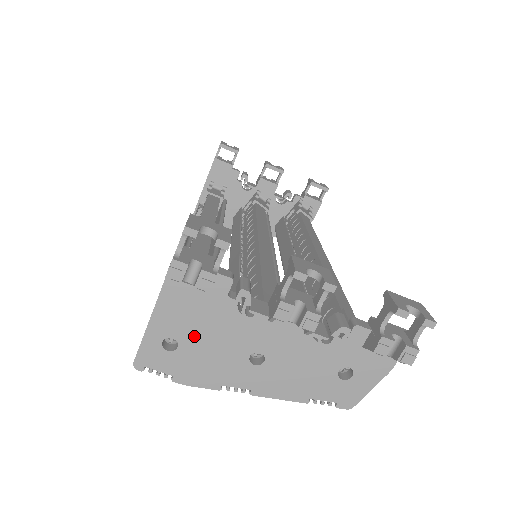
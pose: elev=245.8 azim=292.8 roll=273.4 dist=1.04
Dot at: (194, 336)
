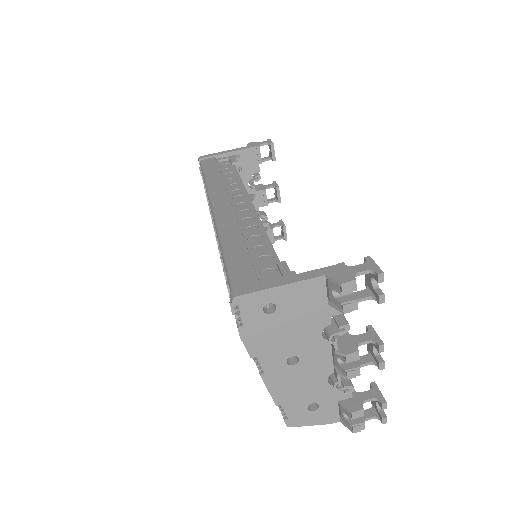
Dot at: (287, 318)
